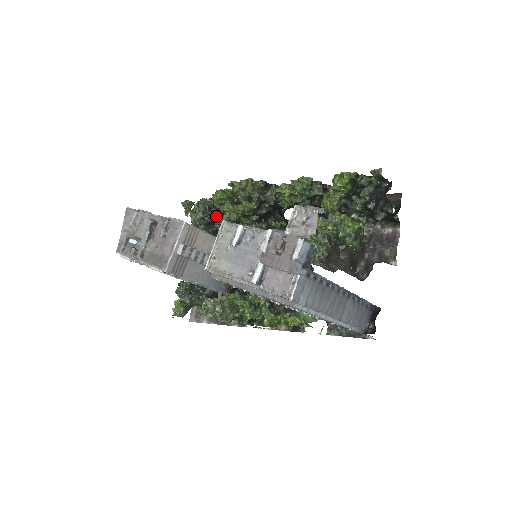
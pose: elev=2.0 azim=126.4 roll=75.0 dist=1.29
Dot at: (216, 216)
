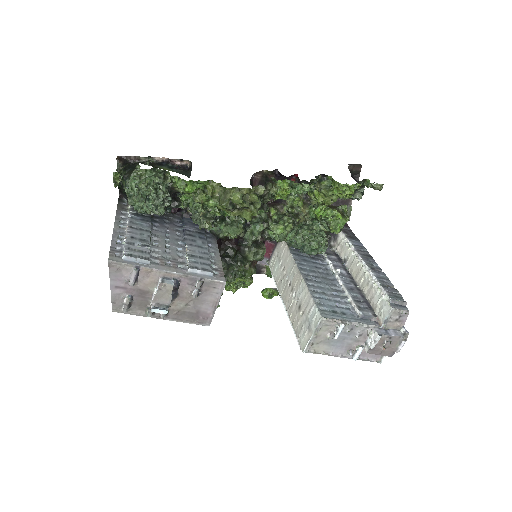
Dot at: (173, 196)
